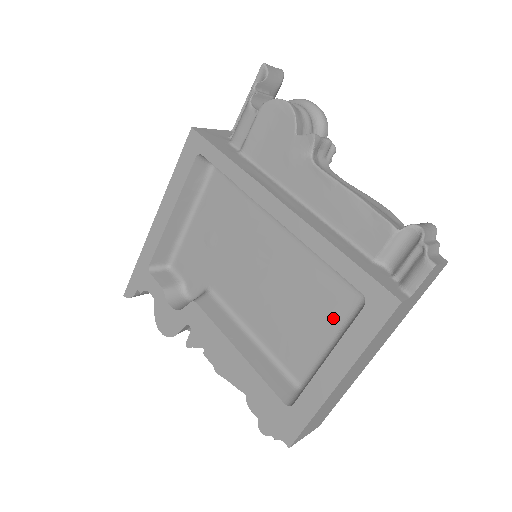
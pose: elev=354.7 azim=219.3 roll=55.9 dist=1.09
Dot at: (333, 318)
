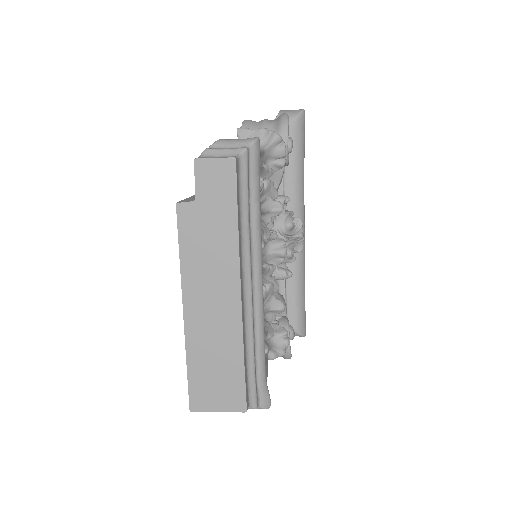
Dot at: occluded
